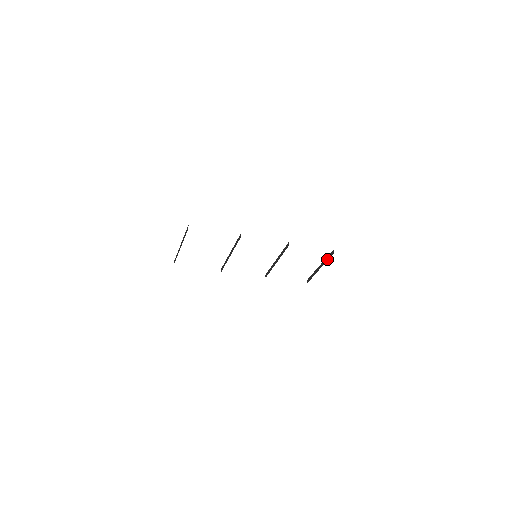
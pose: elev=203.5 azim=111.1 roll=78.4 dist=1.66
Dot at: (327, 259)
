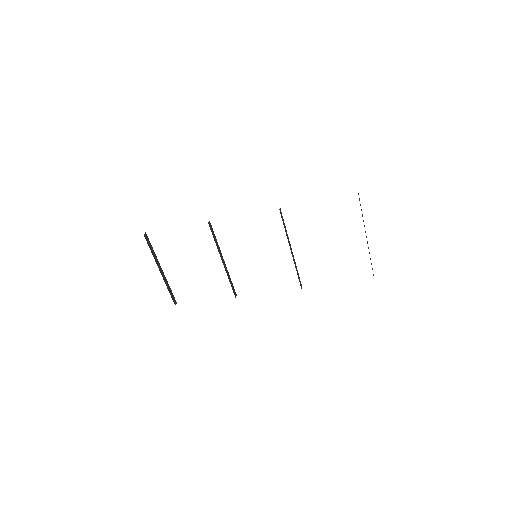
Dot at: occluded
